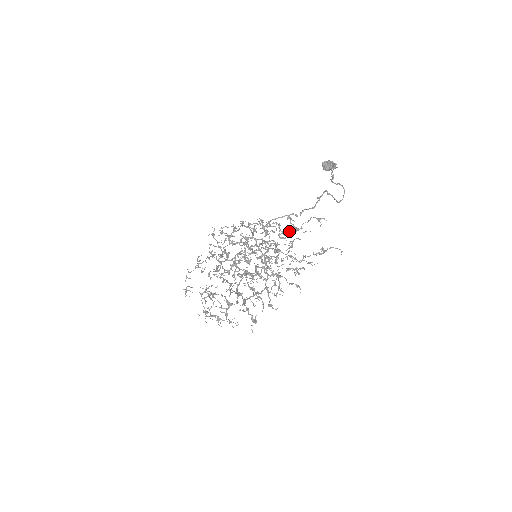
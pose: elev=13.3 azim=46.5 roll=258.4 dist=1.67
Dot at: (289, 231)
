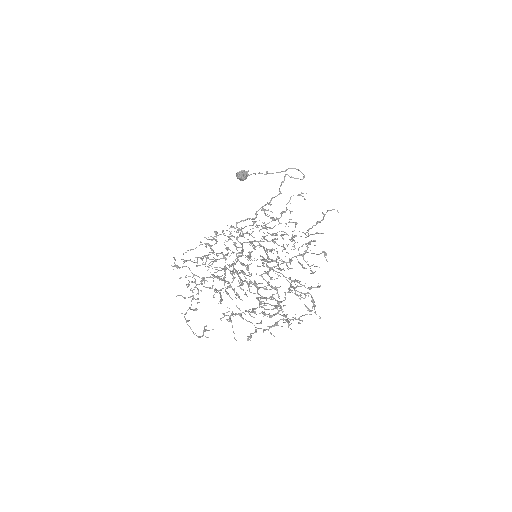
Dot at: (271, 221)
